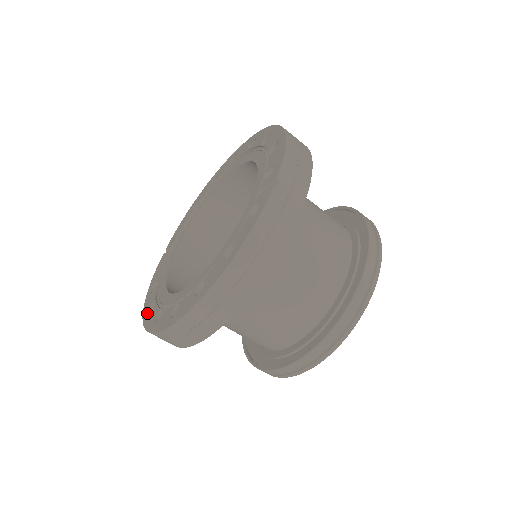
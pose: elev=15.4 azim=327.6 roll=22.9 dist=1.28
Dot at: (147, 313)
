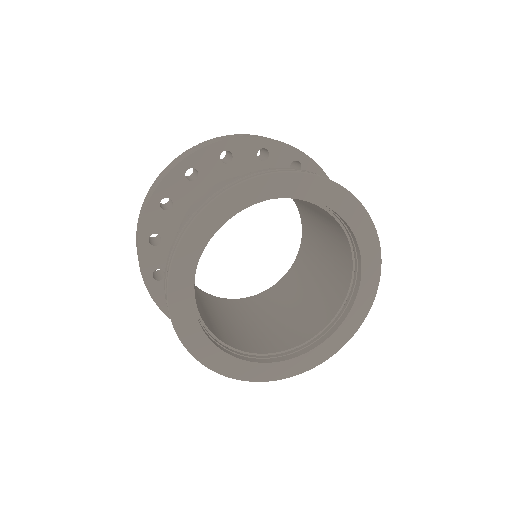
Dot at: occluded
